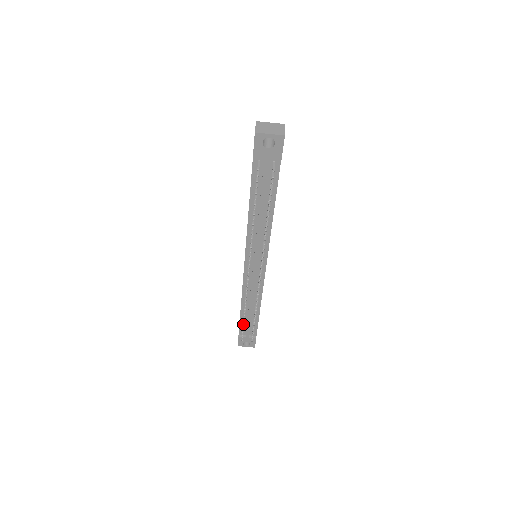
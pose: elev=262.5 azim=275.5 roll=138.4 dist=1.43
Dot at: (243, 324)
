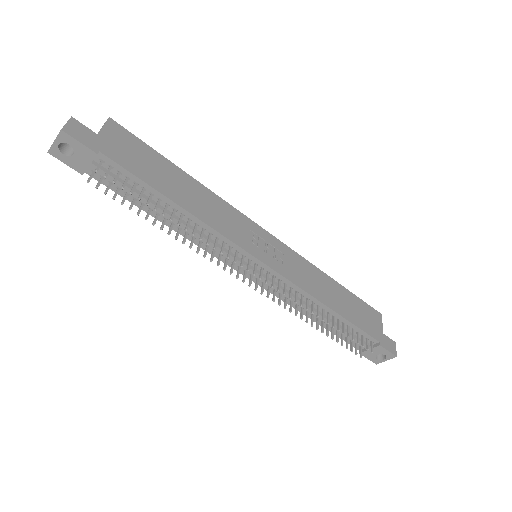
Dot at: occluded
